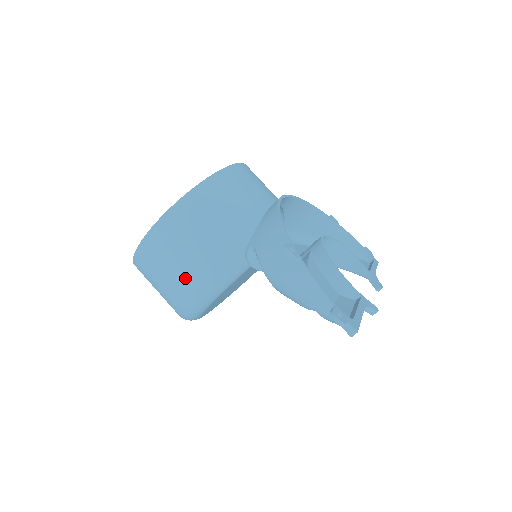
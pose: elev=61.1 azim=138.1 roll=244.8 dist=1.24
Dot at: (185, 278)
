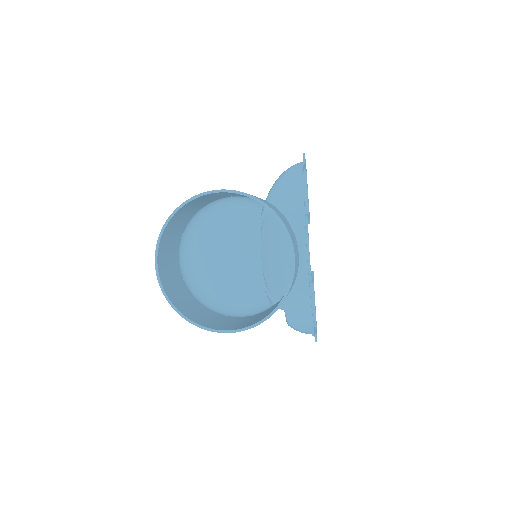
Dot at: occluded
